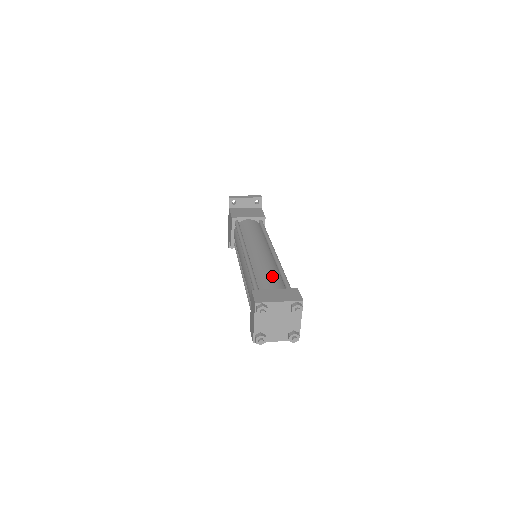
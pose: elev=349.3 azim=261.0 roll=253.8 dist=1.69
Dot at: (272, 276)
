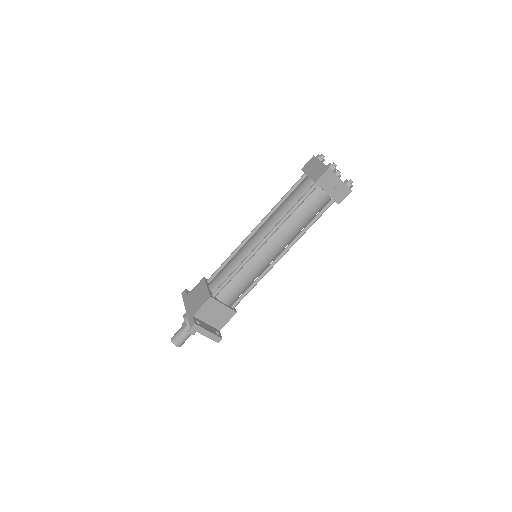
Dot at: occluded
